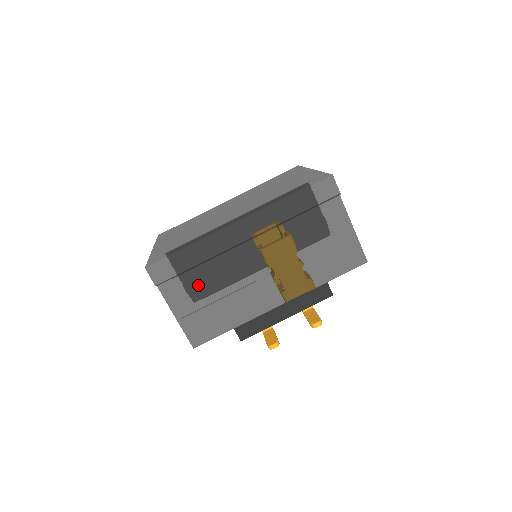
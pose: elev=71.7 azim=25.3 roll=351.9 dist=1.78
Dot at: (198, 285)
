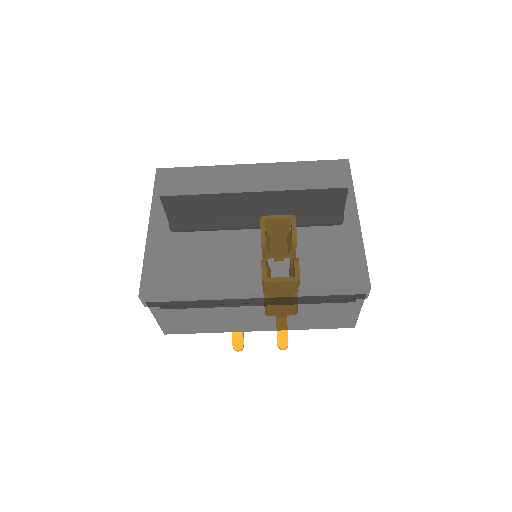
Dot at: (188, 310)
